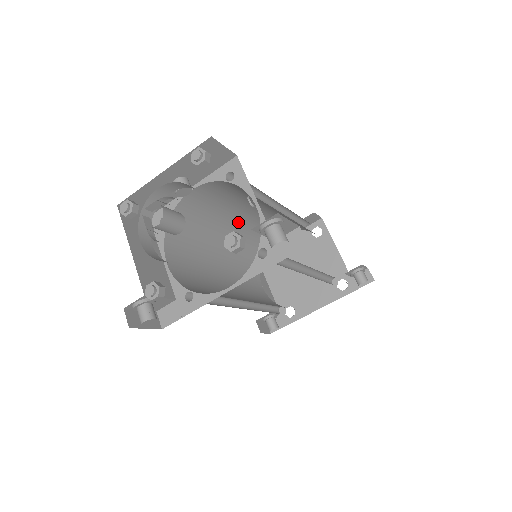
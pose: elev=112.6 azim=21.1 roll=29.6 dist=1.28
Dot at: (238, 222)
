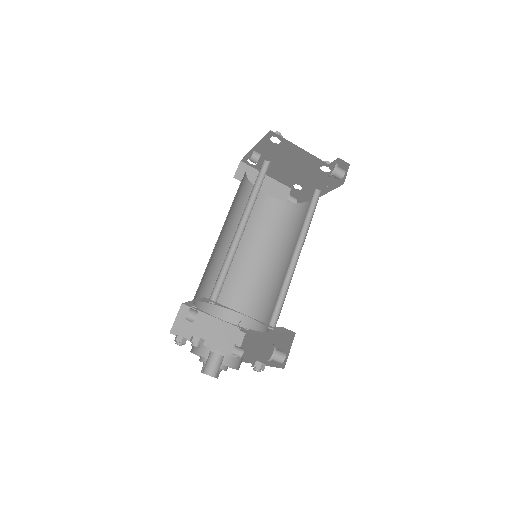
Dot at: occluded
